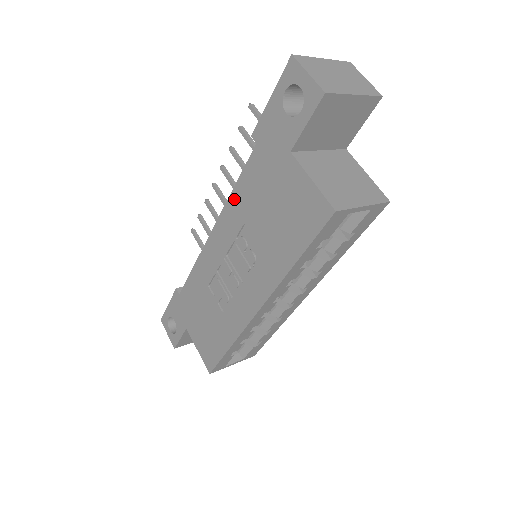
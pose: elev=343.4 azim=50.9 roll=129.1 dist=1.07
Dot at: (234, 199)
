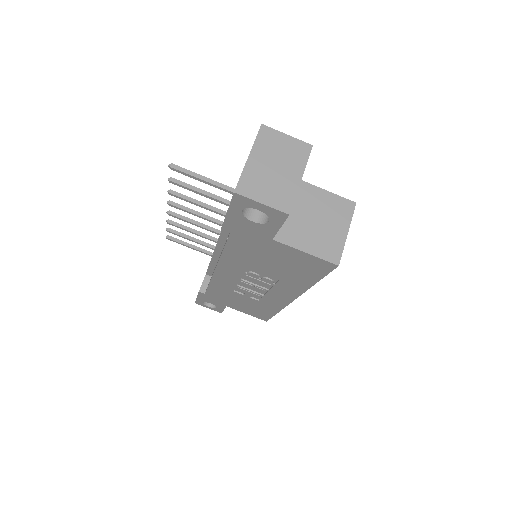
Dot at: (227, 257)
